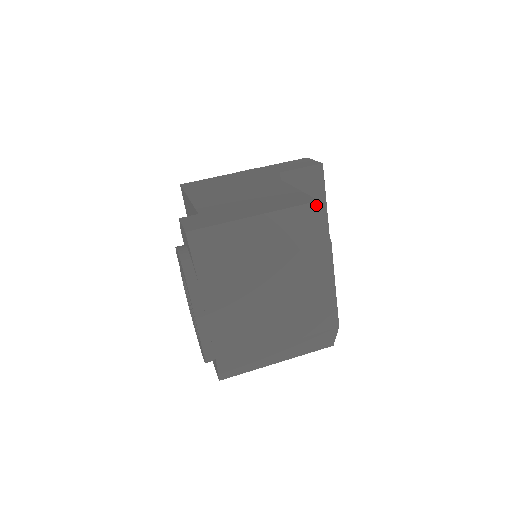
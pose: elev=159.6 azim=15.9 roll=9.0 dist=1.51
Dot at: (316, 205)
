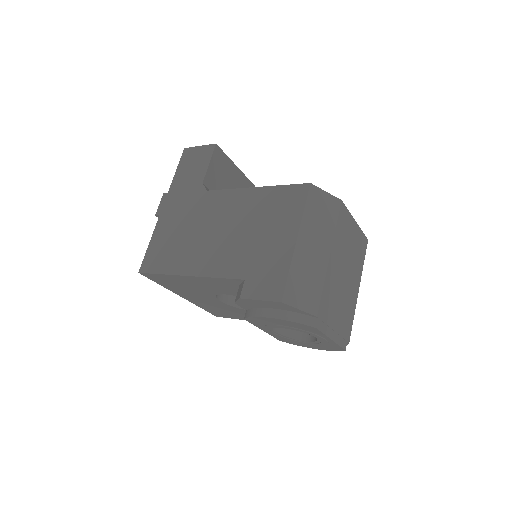
Dot at: (312, 188)
